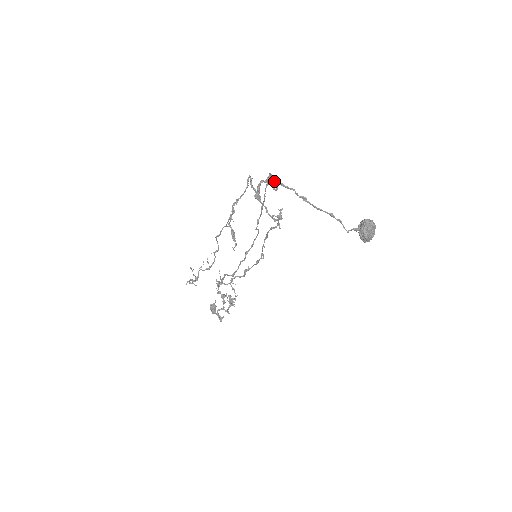
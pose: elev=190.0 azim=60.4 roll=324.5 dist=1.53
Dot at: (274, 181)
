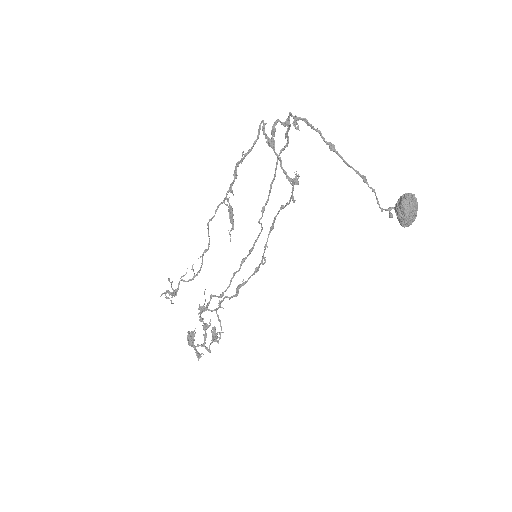
Dot at: occluded
